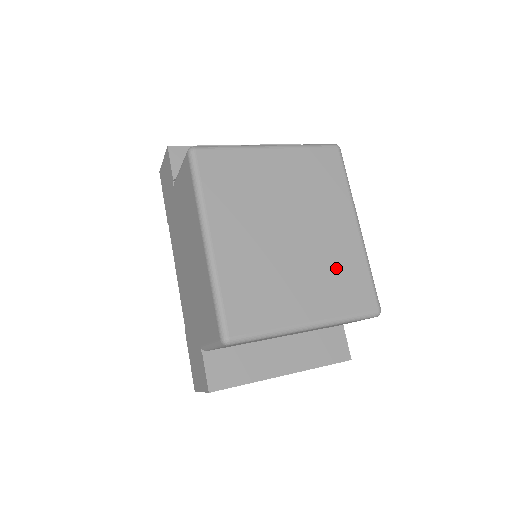
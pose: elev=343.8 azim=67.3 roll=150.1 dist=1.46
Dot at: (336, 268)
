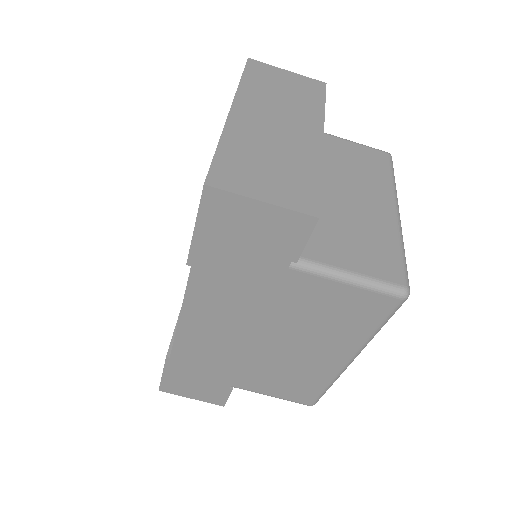
Dot at: occluded
